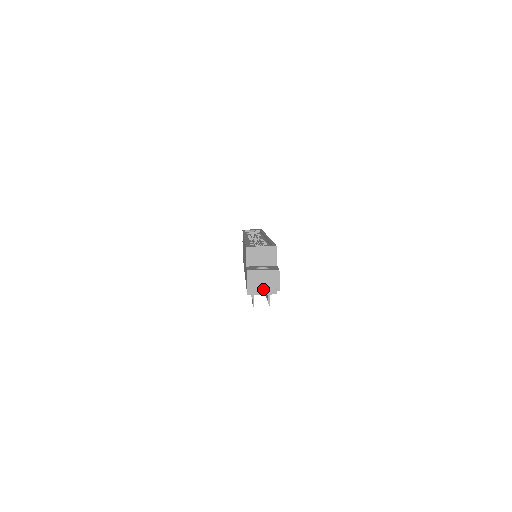
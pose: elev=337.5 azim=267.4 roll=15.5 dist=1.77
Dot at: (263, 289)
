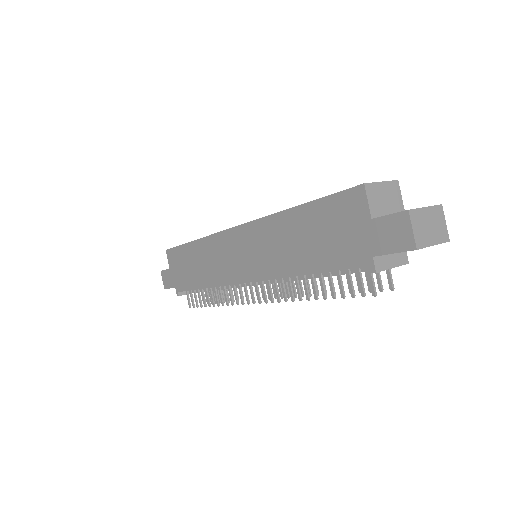
Dot at: (432, 241)
